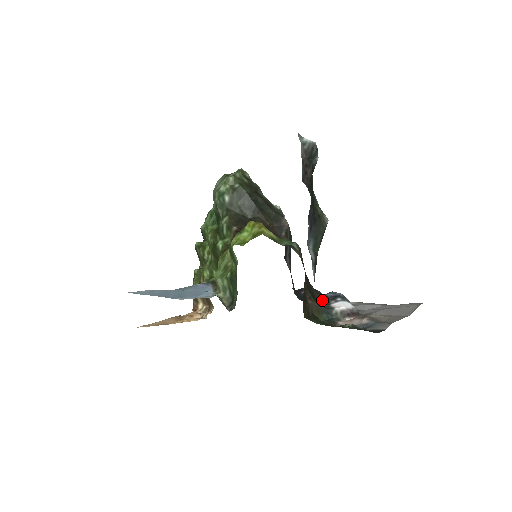
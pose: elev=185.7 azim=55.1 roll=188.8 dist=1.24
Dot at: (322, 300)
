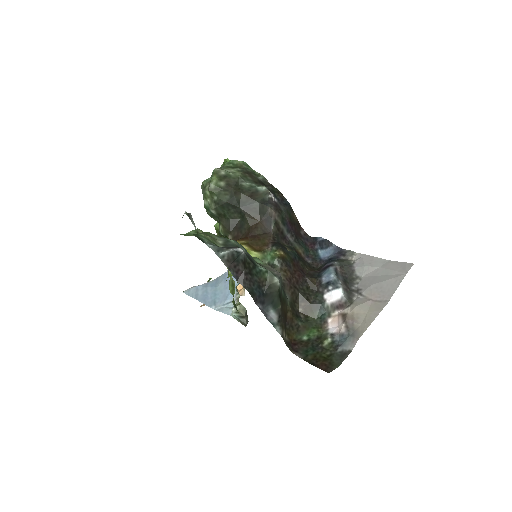
Dot at: (318, 288)
